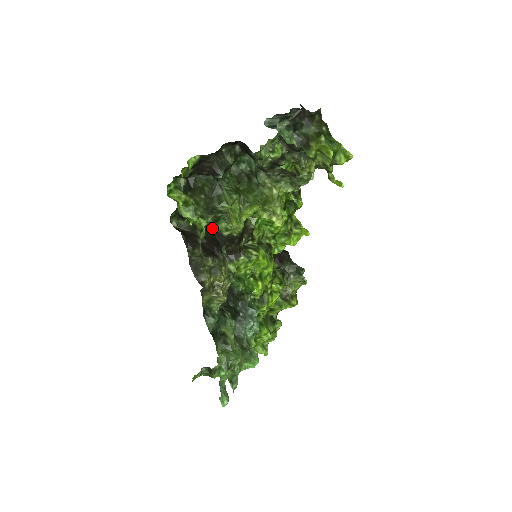
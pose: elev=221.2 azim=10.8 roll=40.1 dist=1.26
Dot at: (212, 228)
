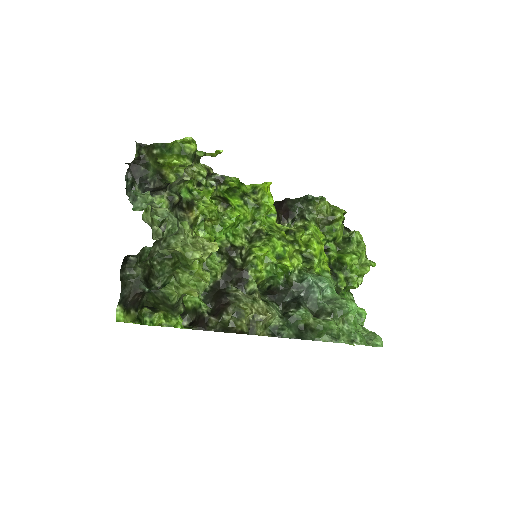
Dot at: (209, 287)
